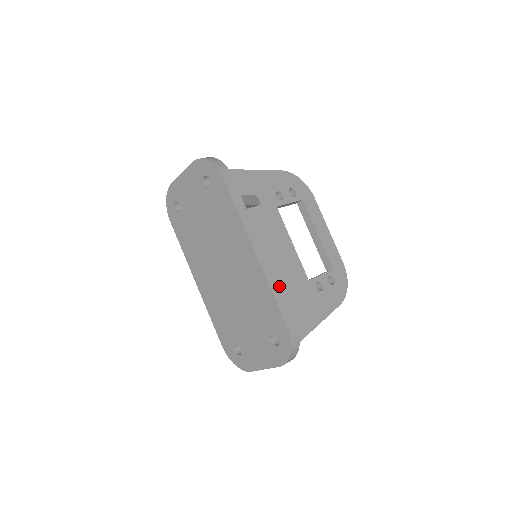
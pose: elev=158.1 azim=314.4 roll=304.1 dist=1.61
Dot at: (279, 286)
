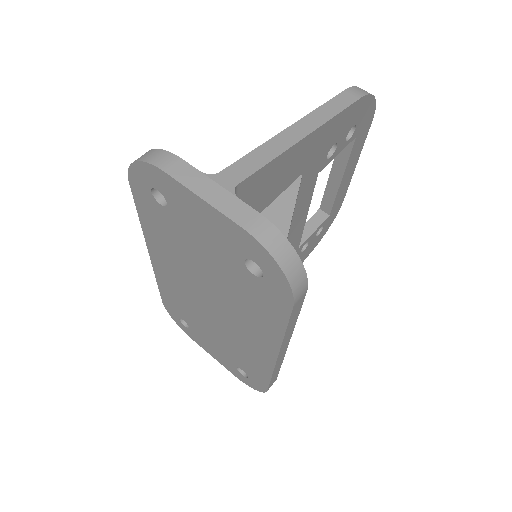
Dot at: (281, 364)
